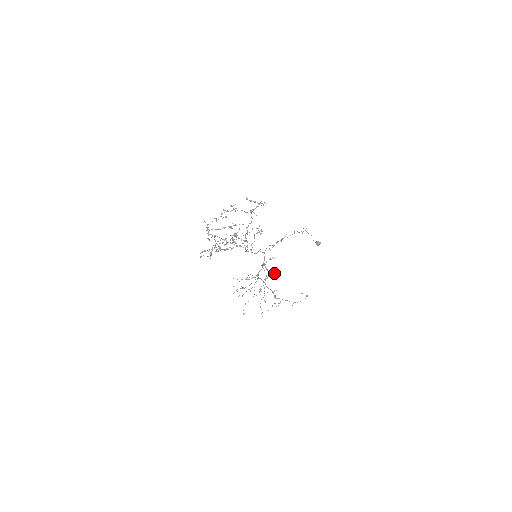
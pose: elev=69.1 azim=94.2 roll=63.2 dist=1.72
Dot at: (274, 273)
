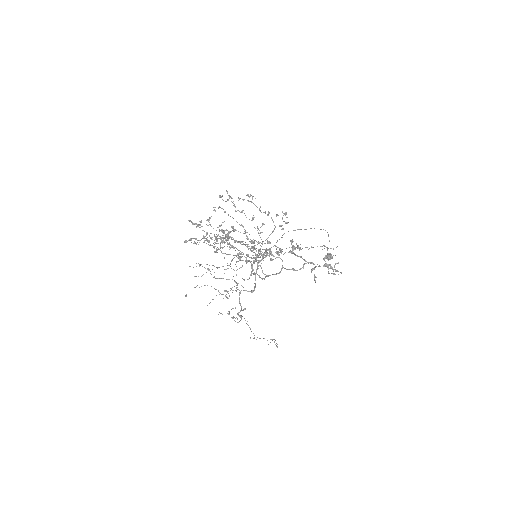
Dot at: occluded
